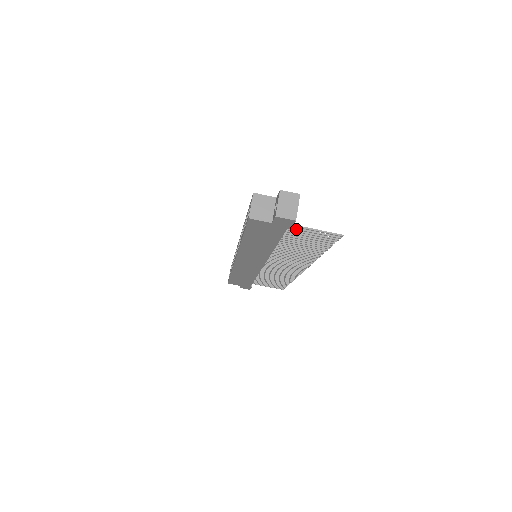
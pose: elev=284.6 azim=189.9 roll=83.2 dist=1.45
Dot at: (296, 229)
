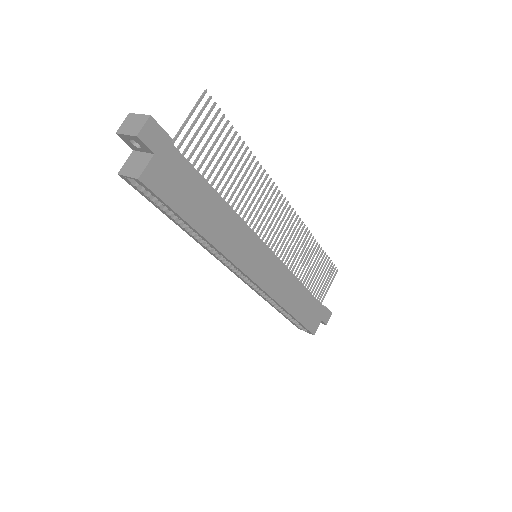
Dot at: (182, 142)
